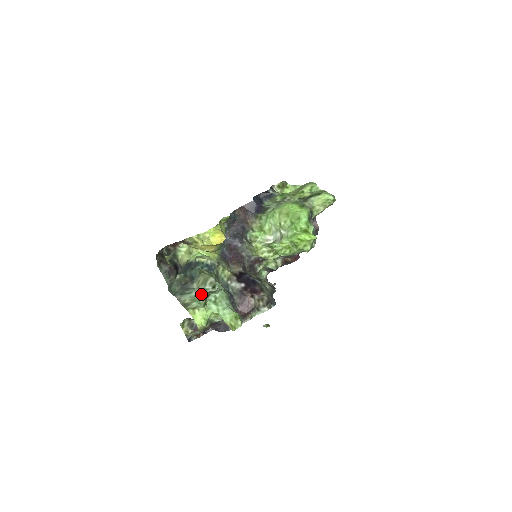
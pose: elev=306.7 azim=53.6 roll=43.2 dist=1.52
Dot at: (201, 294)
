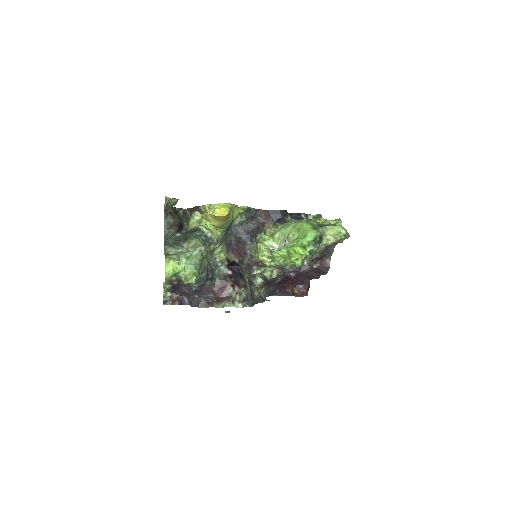
Dot at: (185, 253)
